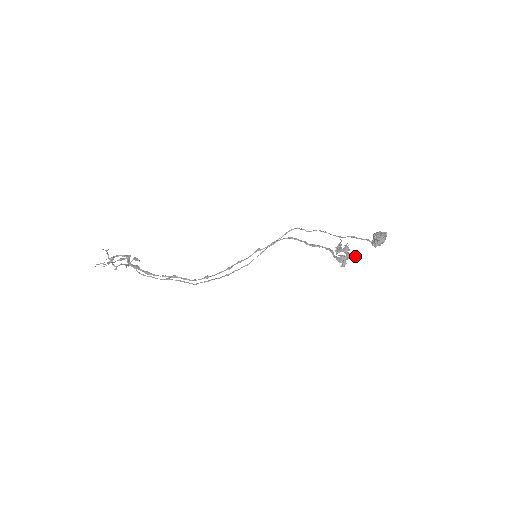
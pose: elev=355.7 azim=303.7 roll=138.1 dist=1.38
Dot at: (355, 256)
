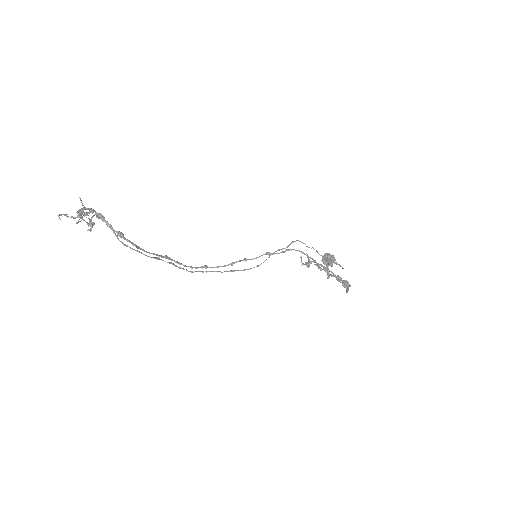
Dot at: occluded
